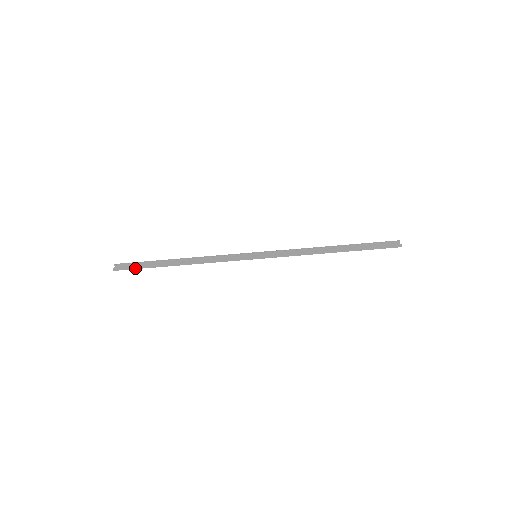
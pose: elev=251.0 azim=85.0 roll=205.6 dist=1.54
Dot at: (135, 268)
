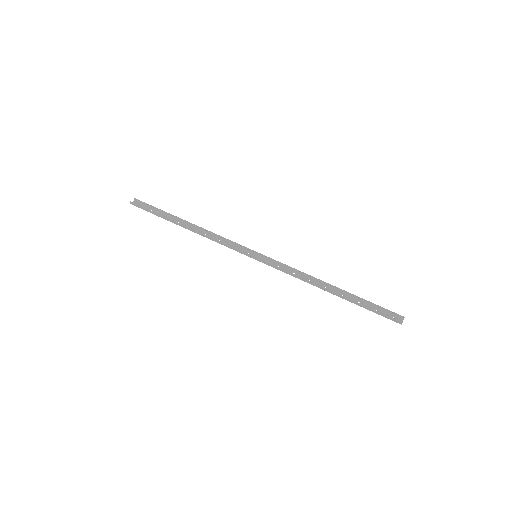
Dot at: (148, 211)
